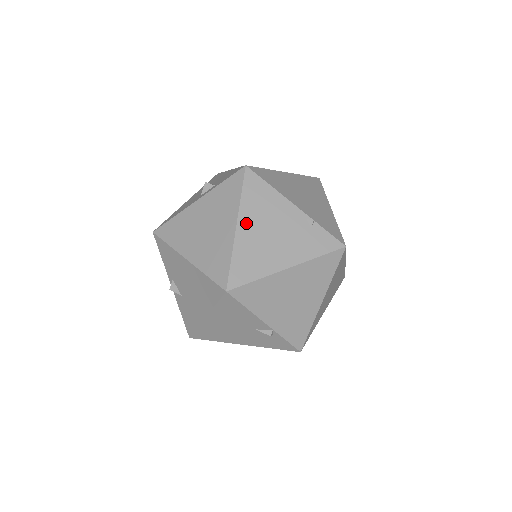
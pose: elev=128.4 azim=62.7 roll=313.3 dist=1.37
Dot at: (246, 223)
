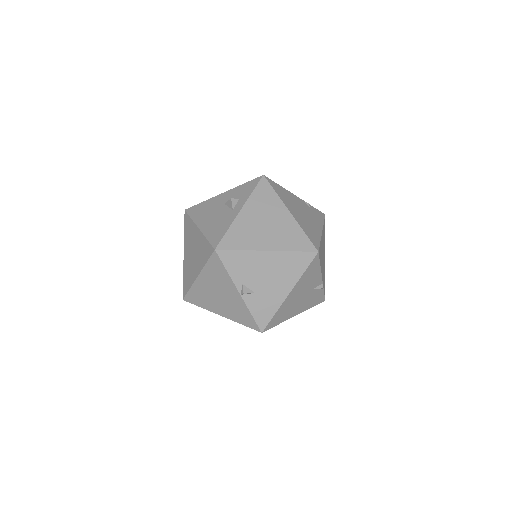
Dot at: (291, 209)
